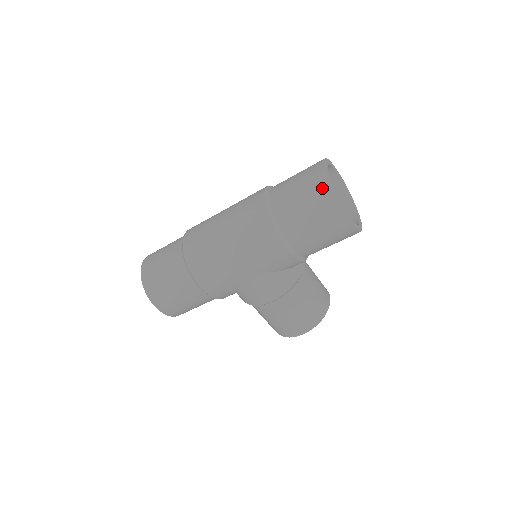
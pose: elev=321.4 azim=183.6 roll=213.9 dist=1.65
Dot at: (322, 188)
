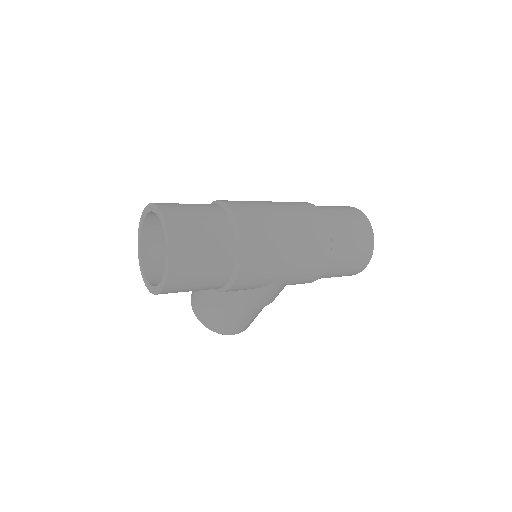
Dot at: (369, 242)
